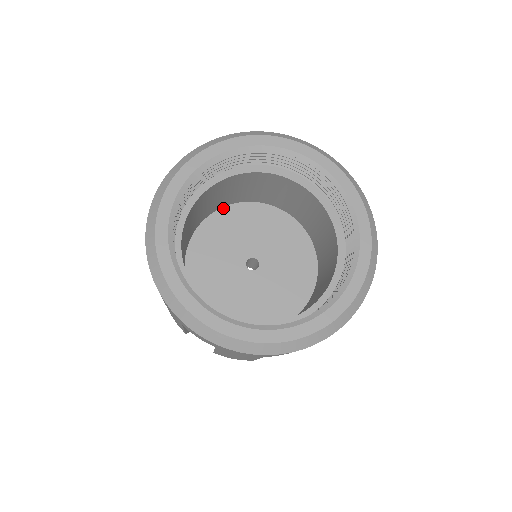
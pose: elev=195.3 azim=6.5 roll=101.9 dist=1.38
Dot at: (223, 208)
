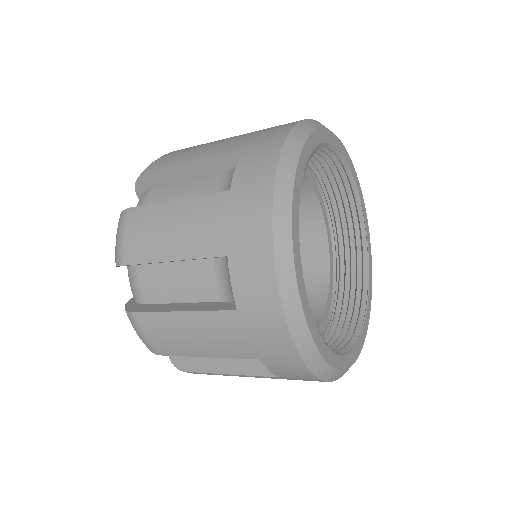
Dot at: occluded
